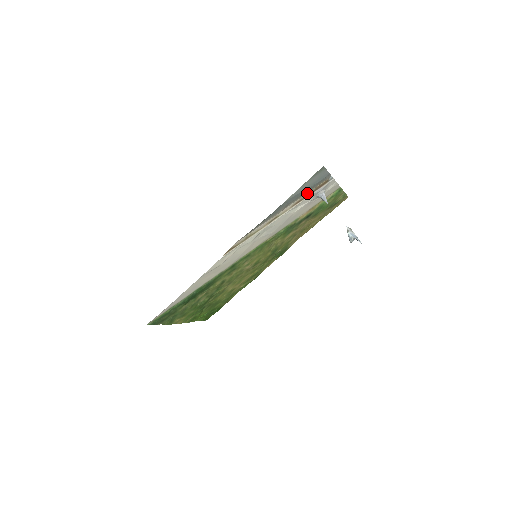
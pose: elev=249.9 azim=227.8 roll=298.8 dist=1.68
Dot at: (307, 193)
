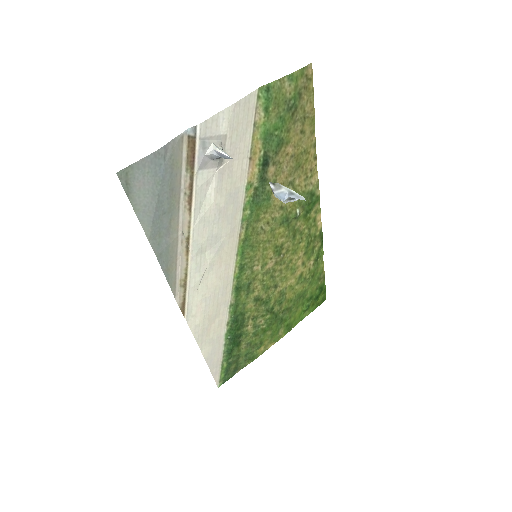
Dot at: (185, 182)
